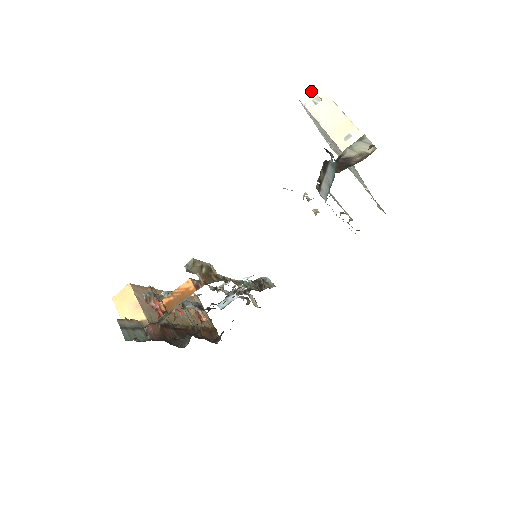
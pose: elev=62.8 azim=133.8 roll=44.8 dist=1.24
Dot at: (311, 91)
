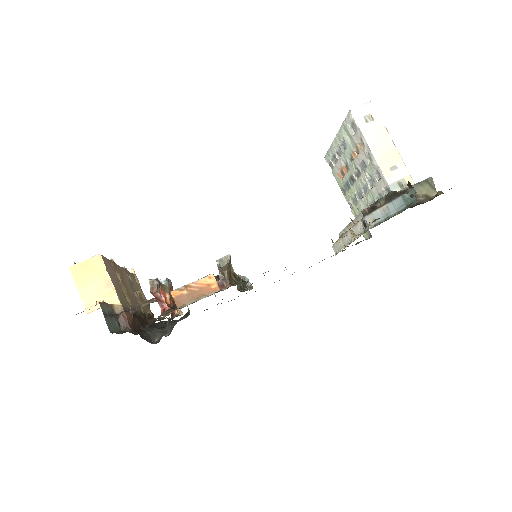
Dot at: (364, 106)
